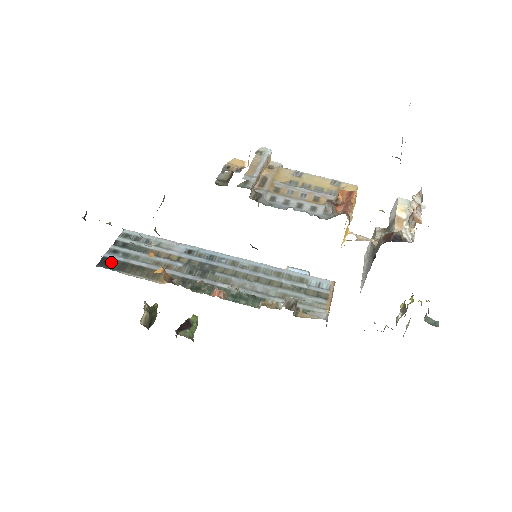
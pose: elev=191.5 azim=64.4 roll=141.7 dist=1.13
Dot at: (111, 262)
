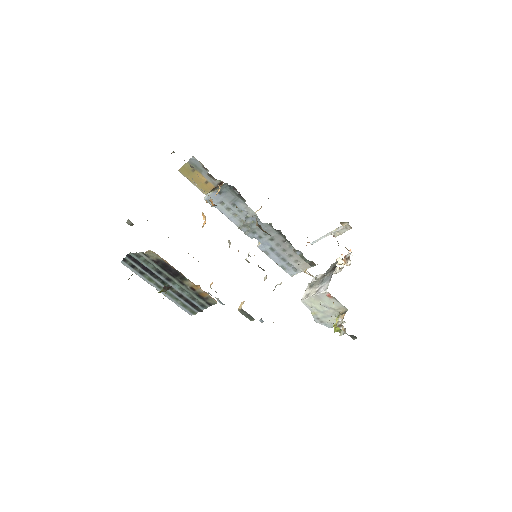
Dot at: occluded
